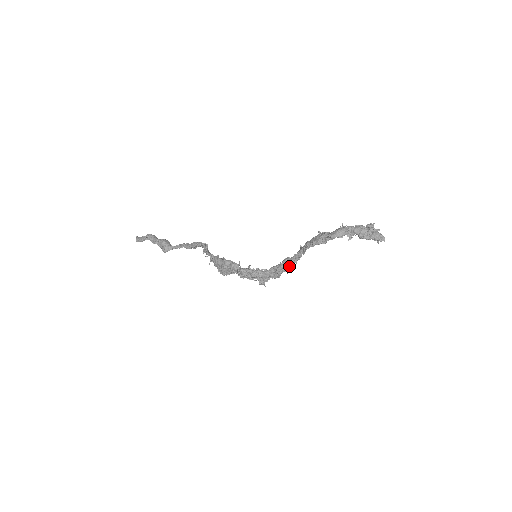
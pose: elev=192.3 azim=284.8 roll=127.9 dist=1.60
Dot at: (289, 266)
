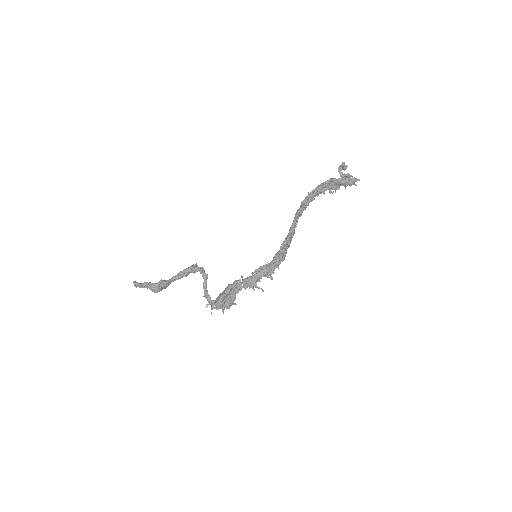
Dot at: (289, 241)
